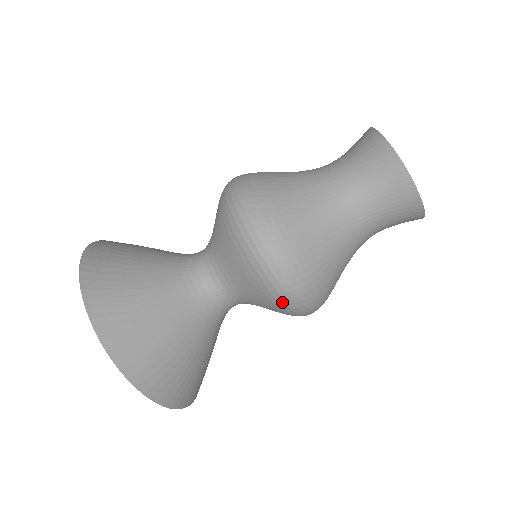
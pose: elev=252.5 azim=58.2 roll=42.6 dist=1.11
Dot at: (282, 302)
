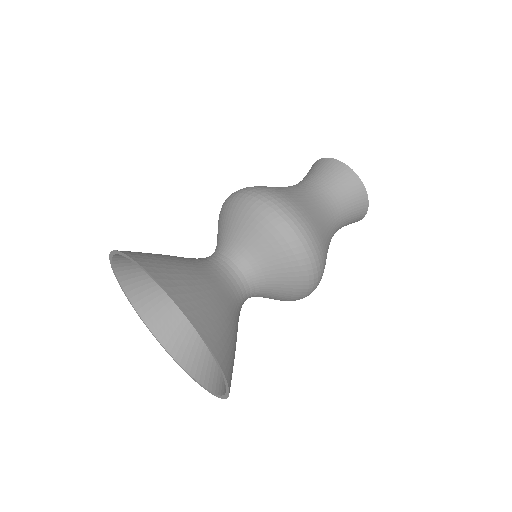
Dot at: (306, 274)
